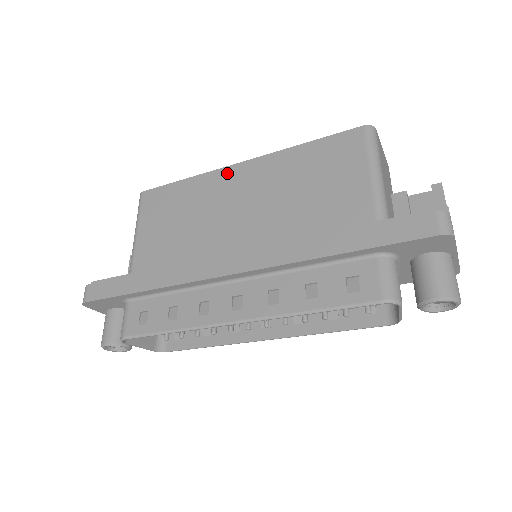
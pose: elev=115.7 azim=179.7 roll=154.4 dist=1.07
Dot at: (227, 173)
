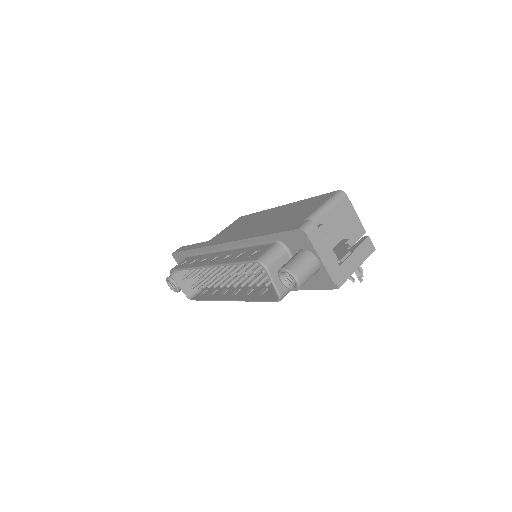
Dot at: (273, 210)
